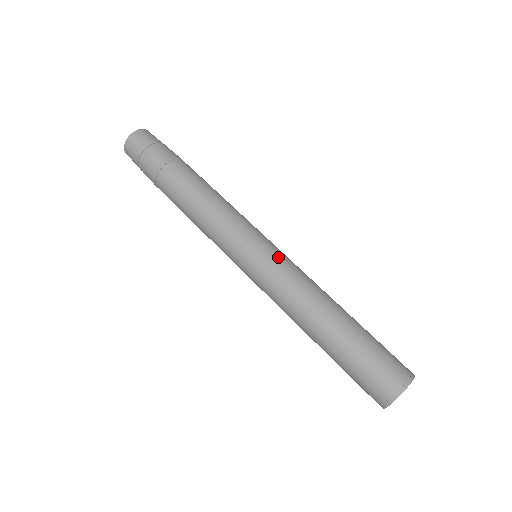
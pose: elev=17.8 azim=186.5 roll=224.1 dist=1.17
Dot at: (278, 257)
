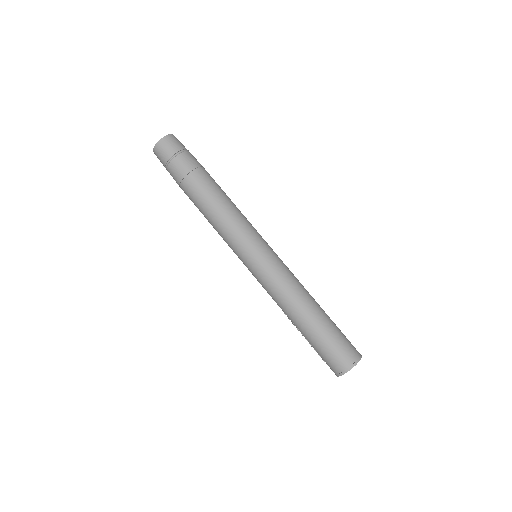
Dot at: occluded
